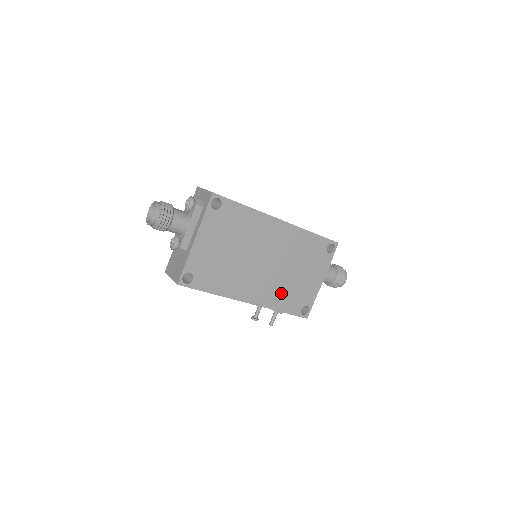
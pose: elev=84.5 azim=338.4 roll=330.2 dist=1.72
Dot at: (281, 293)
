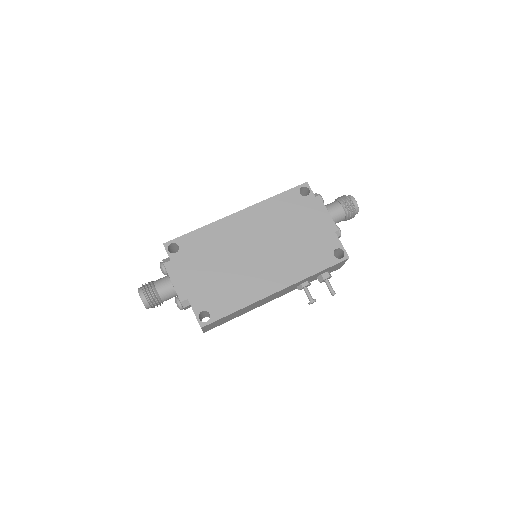
Dot at: (299, 260)
